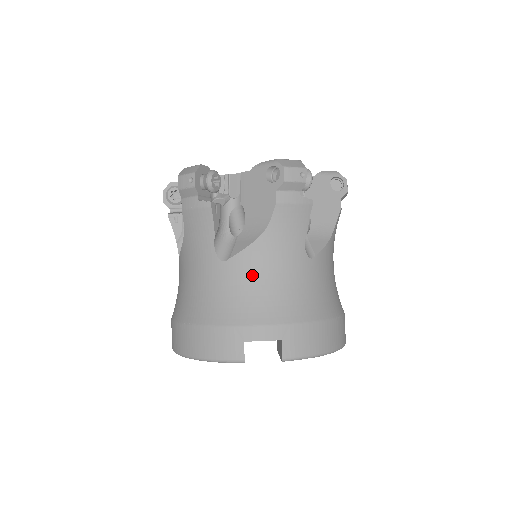
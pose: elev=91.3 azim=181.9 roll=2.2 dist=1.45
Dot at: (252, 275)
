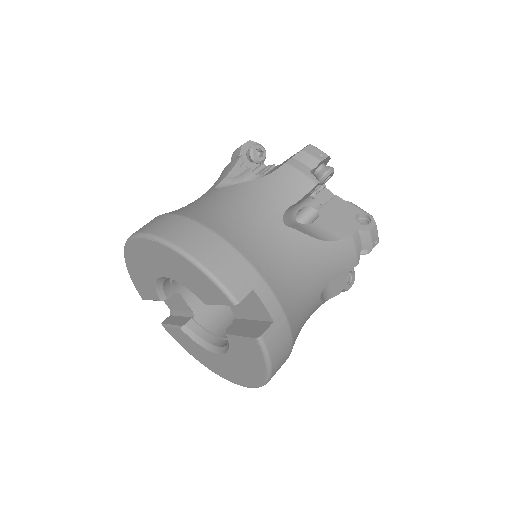
Dot at: (295, 256)
